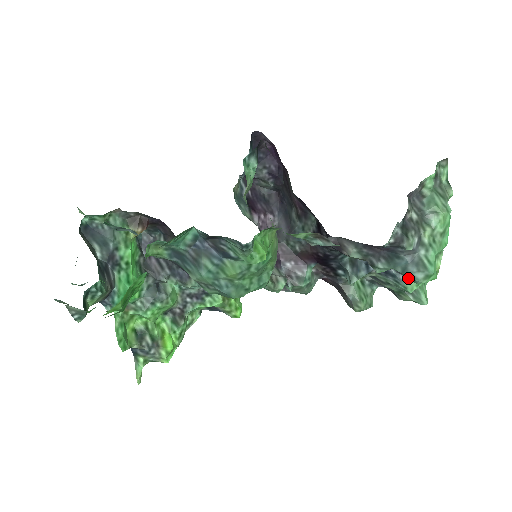
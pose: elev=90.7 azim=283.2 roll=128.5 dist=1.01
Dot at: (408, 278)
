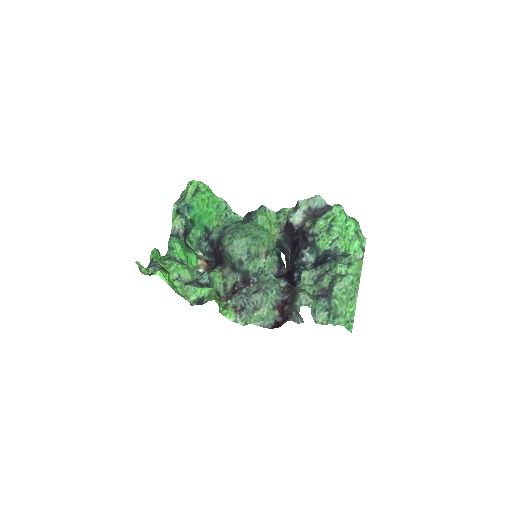
Dot at: (338, 261)
